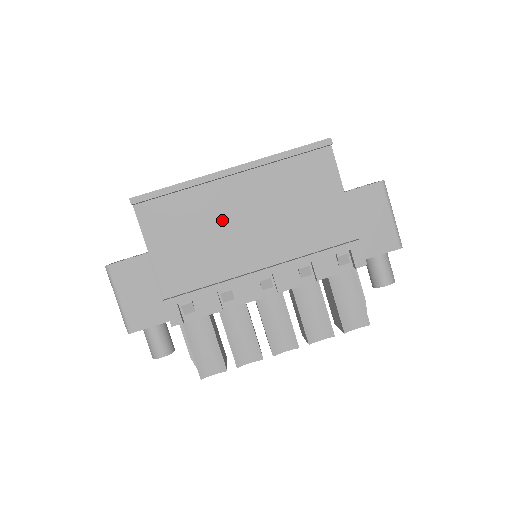
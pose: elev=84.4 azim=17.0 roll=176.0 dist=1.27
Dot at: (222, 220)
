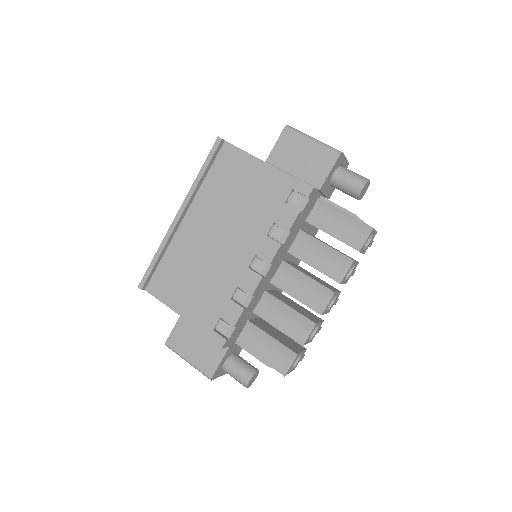
Dot at: (199, 250)
